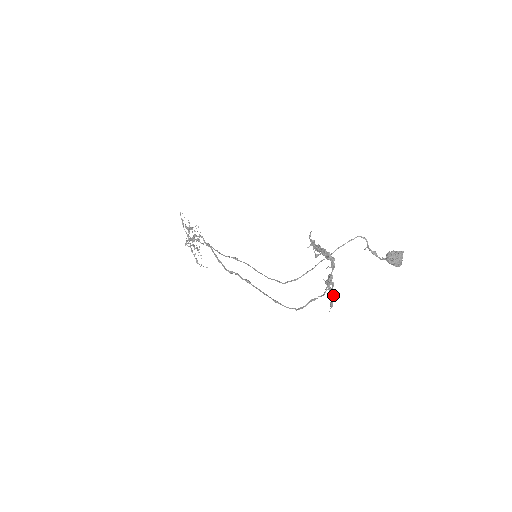
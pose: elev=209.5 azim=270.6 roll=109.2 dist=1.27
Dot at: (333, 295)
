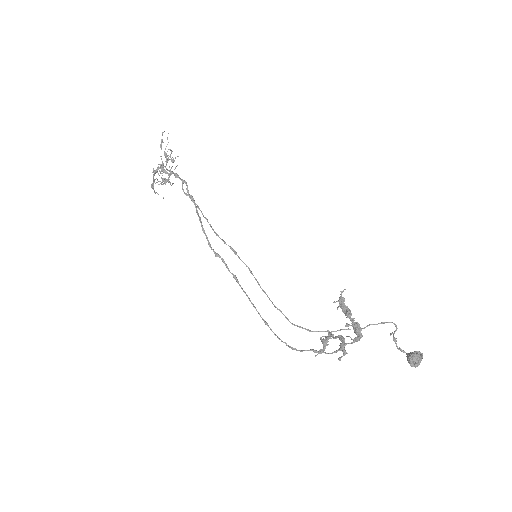
Dot at: occluded
